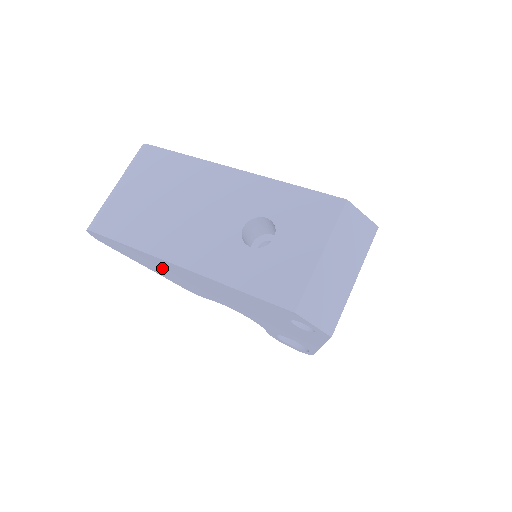
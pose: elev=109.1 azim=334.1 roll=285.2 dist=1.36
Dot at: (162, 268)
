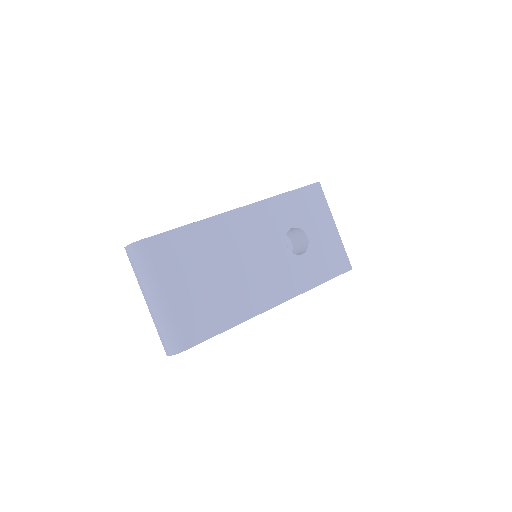
Dot at: occluded
